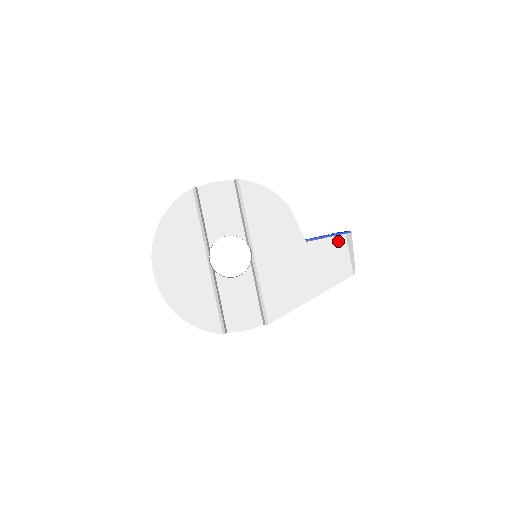
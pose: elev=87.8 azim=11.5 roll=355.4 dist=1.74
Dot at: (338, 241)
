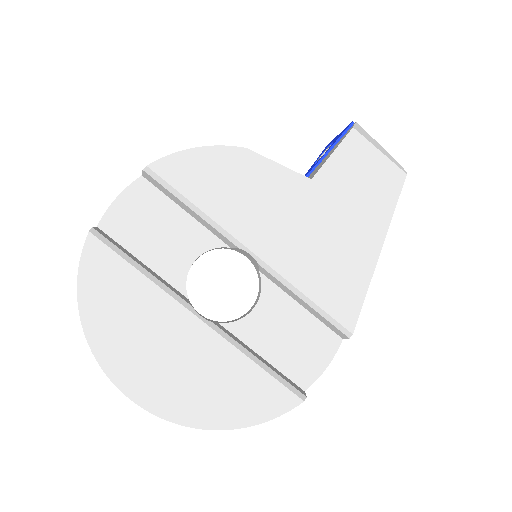
Dot at: (351, 145)
